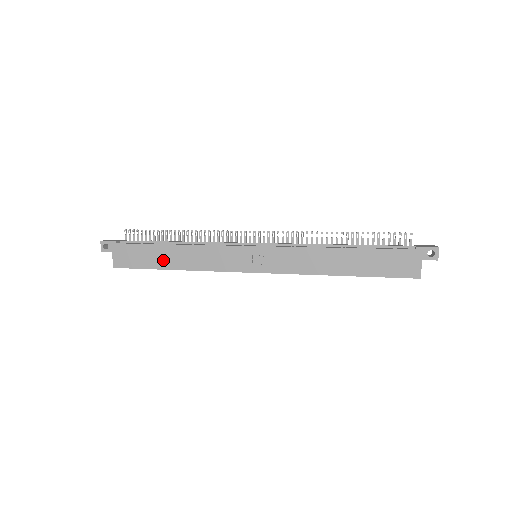
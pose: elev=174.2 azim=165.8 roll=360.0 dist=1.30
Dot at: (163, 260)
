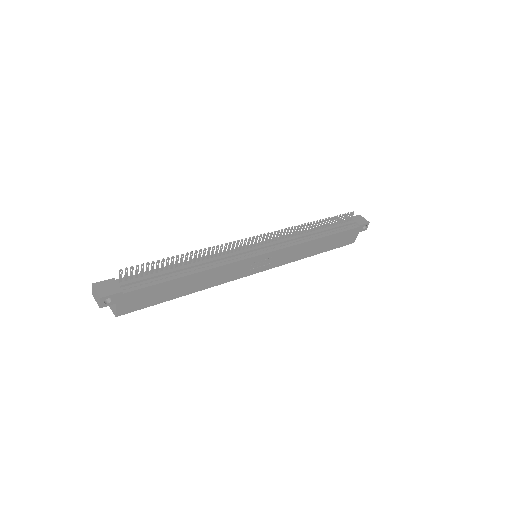
Dot at: (178, 291)
